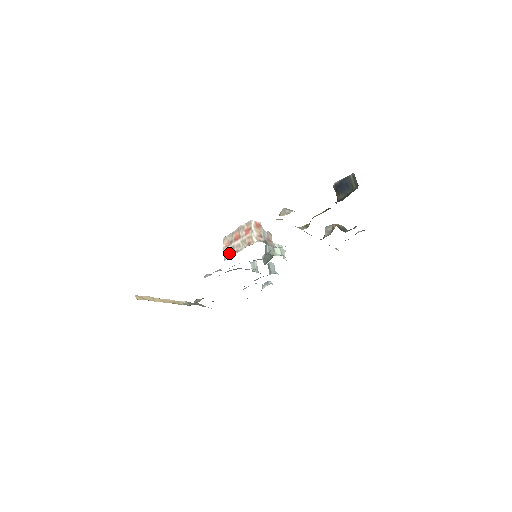
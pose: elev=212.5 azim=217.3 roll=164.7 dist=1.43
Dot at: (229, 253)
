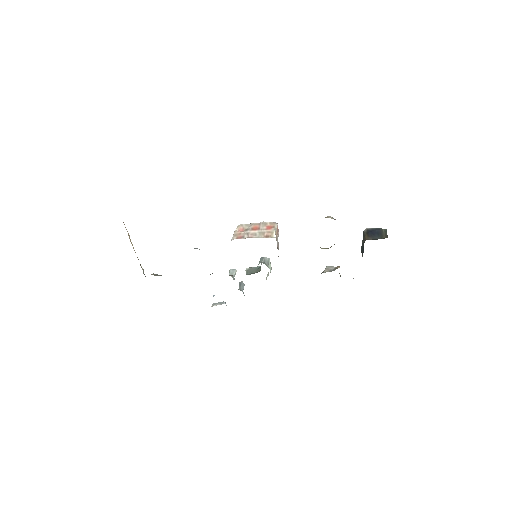
Dot at: (241, 236)
